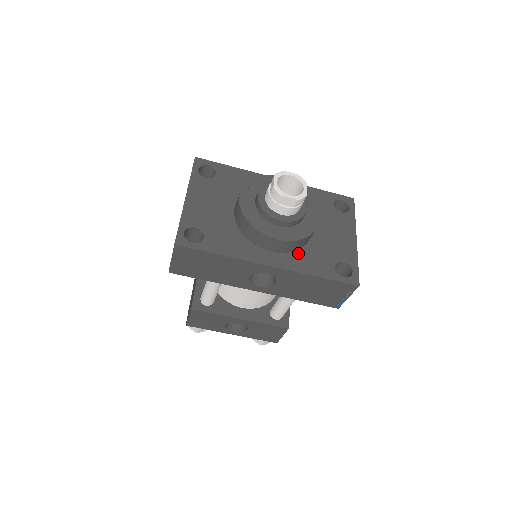
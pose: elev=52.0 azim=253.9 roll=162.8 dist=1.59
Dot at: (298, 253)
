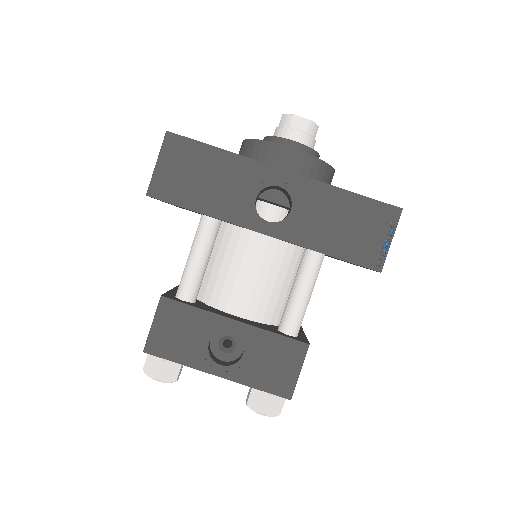
Dot at: occluded
